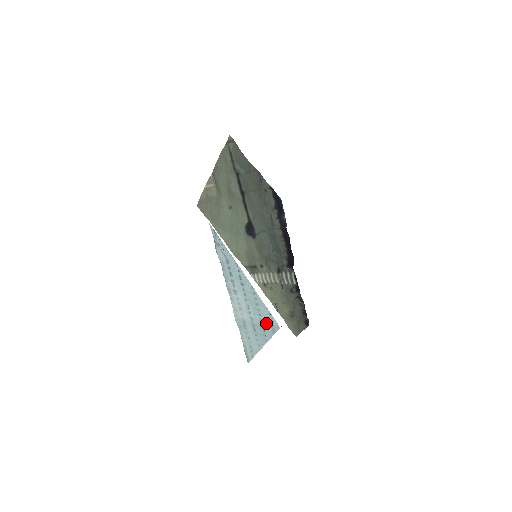
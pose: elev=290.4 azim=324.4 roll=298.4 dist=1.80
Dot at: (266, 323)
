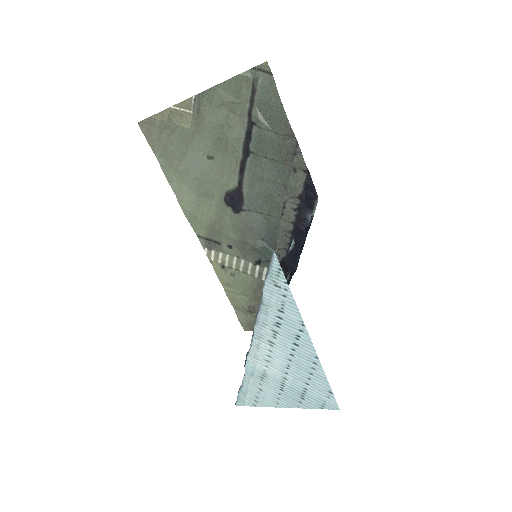
Dot at: (314, 395)
